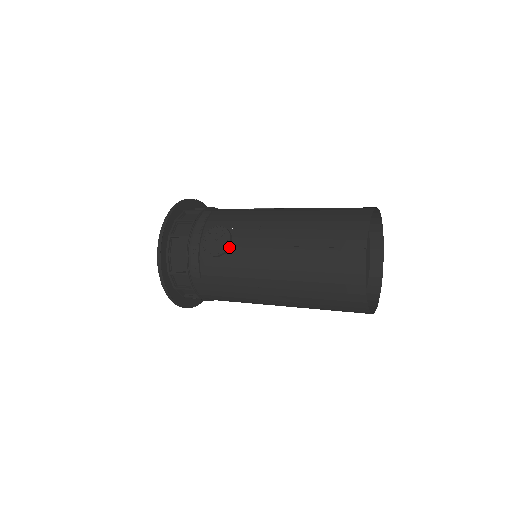
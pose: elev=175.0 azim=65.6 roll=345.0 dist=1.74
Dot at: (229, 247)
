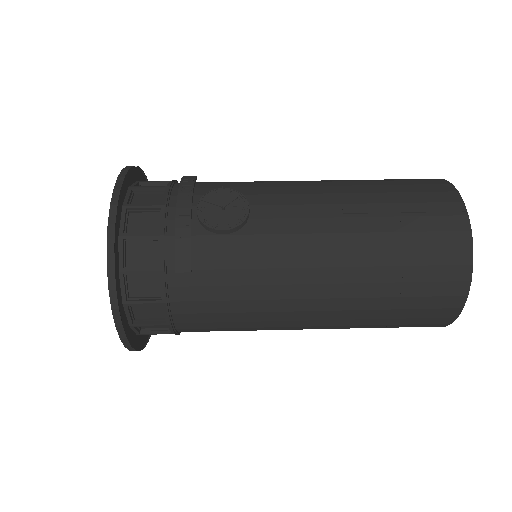
Dot at: (247, 218)
